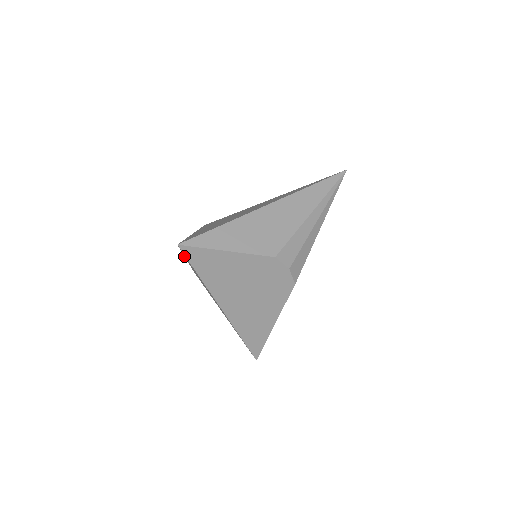
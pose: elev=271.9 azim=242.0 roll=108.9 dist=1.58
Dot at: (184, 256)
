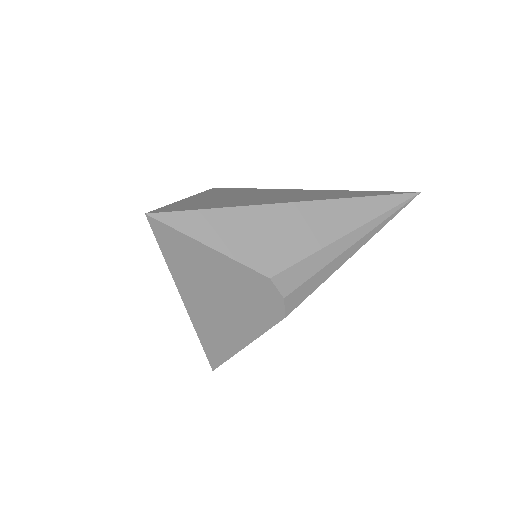
Dot at: occluded
